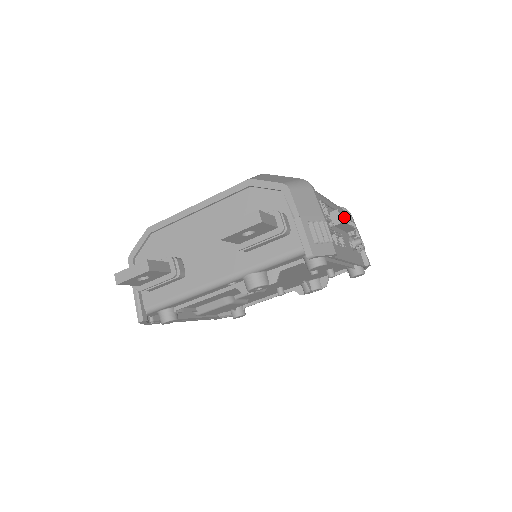
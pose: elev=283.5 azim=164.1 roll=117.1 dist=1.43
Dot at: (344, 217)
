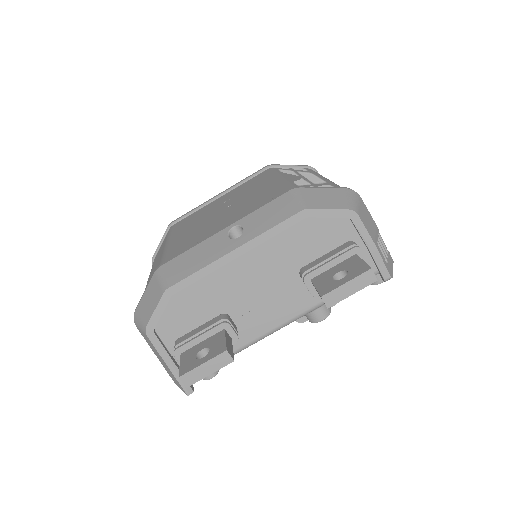
Dot at: occluded
